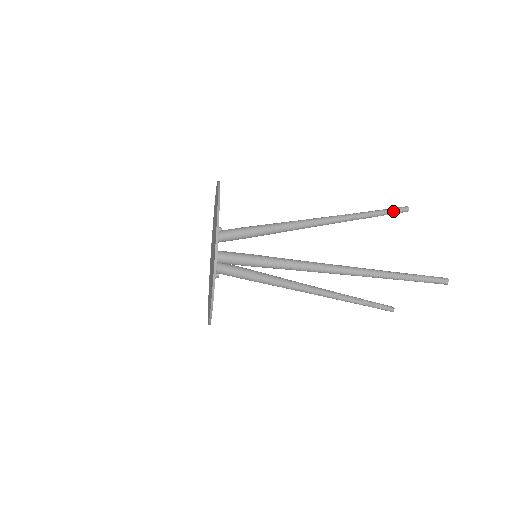
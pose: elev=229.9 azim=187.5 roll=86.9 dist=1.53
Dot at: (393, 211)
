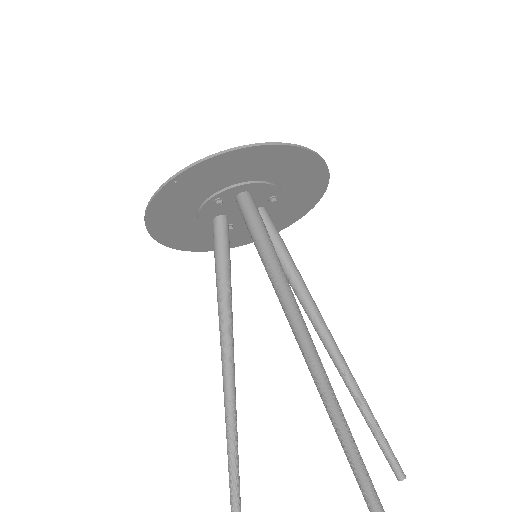
Dot at: (390, 451)
